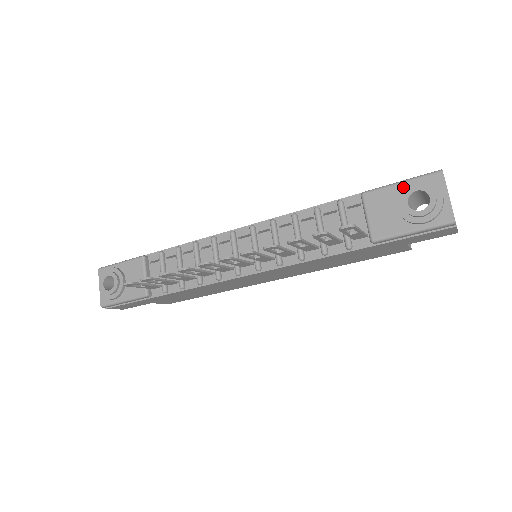
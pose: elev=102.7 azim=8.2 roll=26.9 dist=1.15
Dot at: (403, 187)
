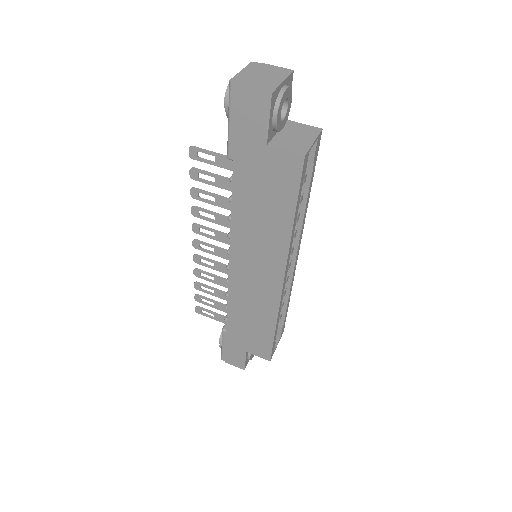
Dot at: occluded
